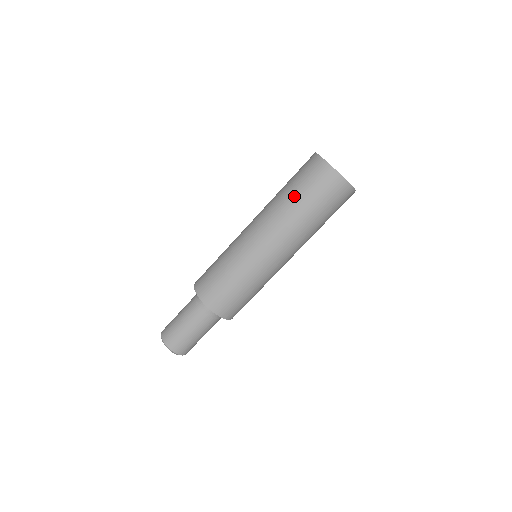
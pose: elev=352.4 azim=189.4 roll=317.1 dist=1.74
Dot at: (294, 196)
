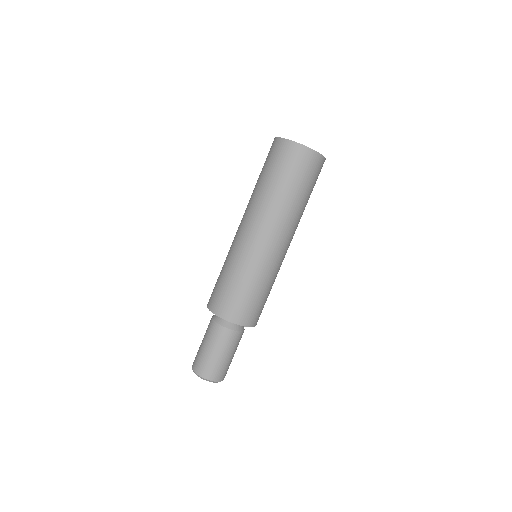
Dot at: occluded
